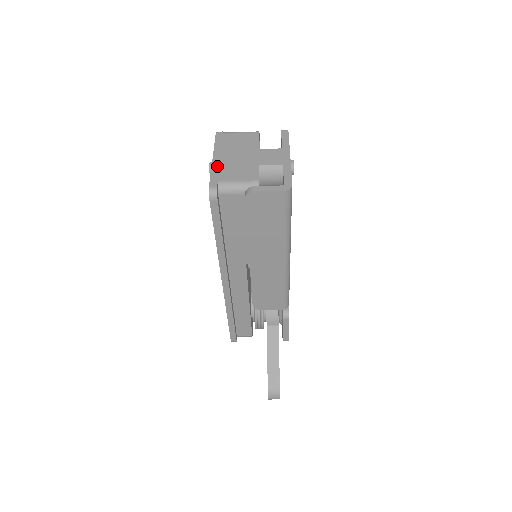
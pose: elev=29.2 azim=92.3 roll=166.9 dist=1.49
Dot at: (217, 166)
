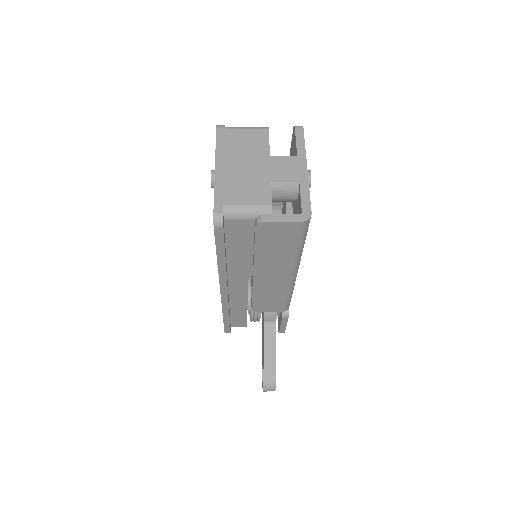
Dot at: (221, 181)
